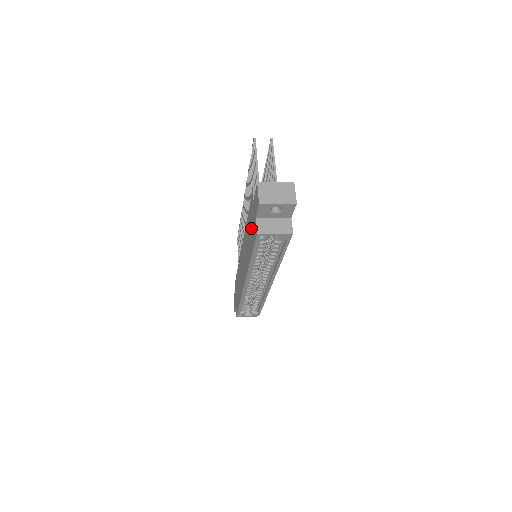
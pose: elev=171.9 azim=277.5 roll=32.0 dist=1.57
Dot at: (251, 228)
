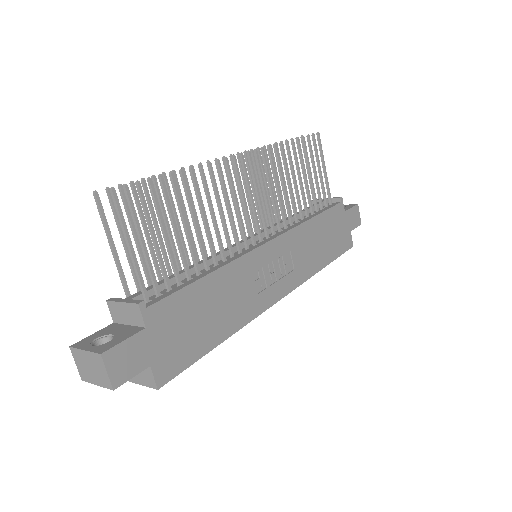
Dot at: occluded
